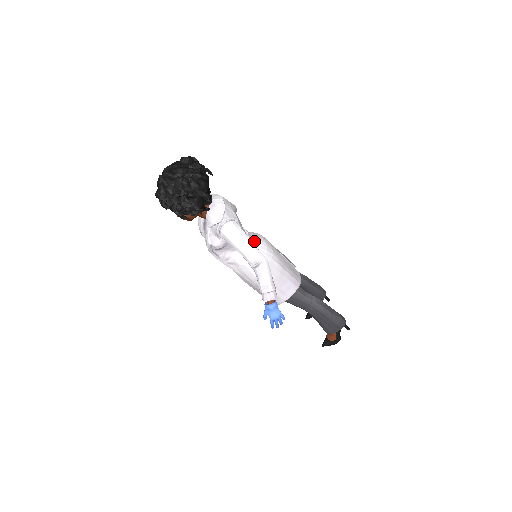
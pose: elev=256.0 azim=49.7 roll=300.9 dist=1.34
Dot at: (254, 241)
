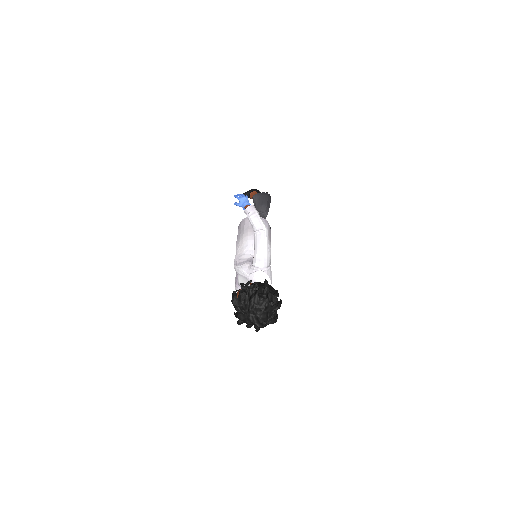
Dot at: occluded
